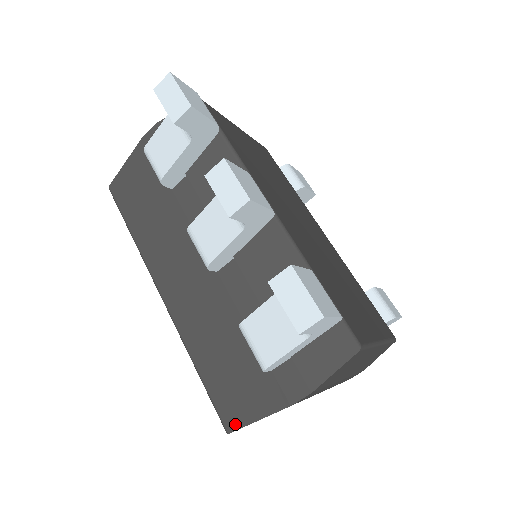
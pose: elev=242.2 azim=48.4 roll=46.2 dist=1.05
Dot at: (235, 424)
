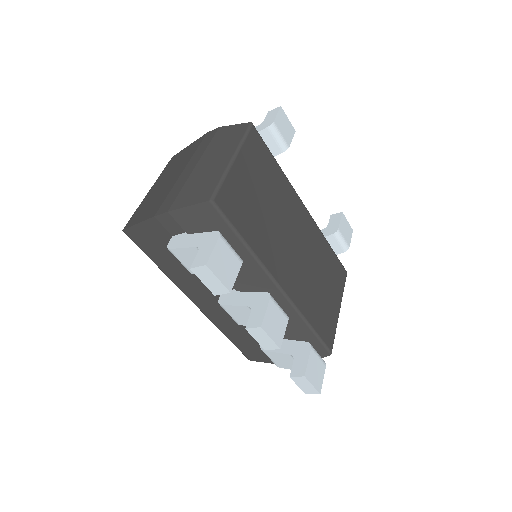
Dot at: (254, 360)
